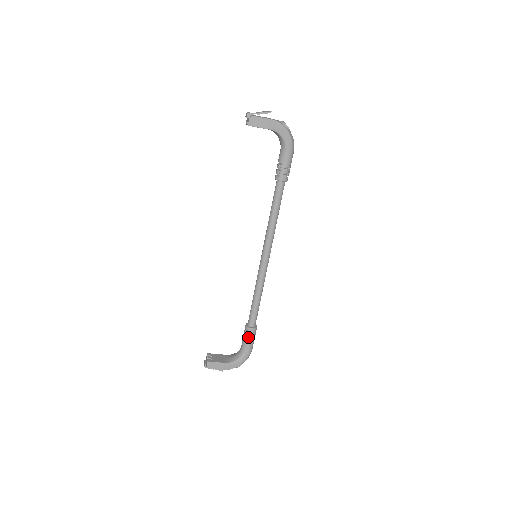
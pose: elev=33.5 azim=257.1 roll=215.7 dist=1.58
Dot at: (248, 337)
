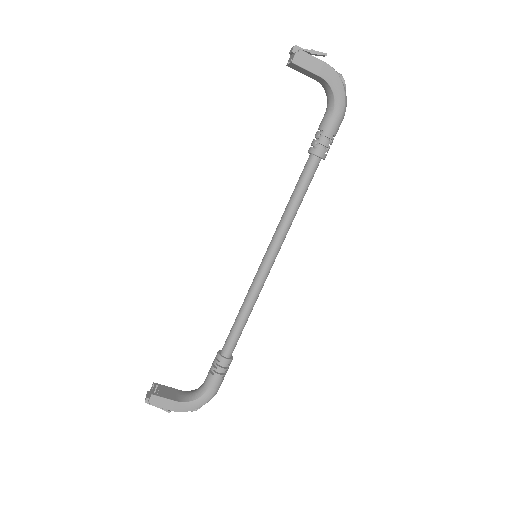
Dot at: (218, 370)
